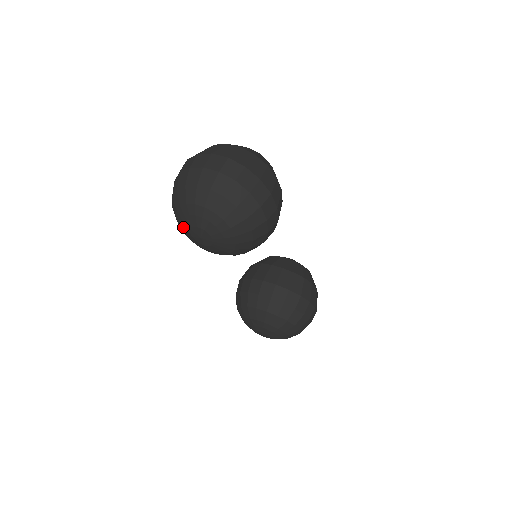
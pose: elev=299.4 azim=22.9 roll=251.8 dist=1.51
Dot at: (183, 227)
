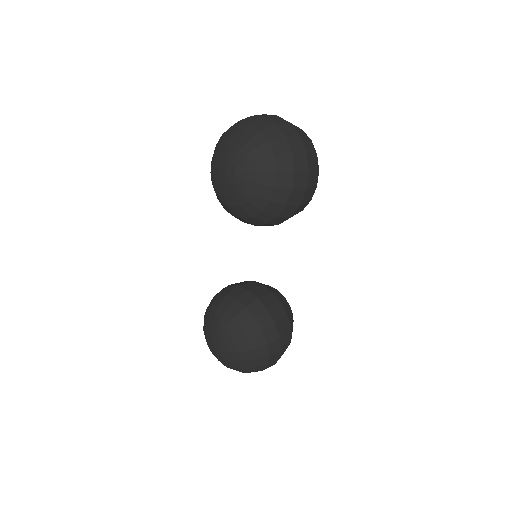
Dot at: (215, 161)
